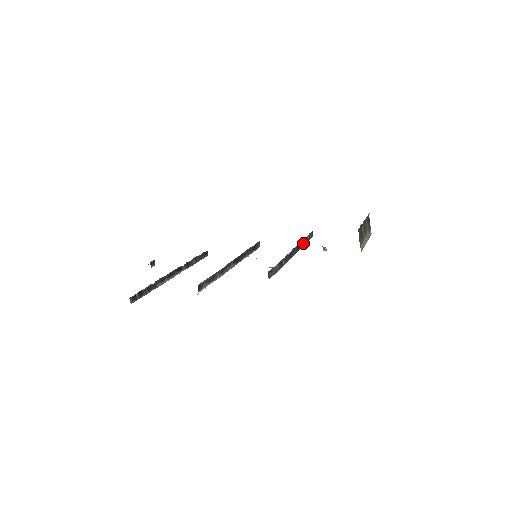
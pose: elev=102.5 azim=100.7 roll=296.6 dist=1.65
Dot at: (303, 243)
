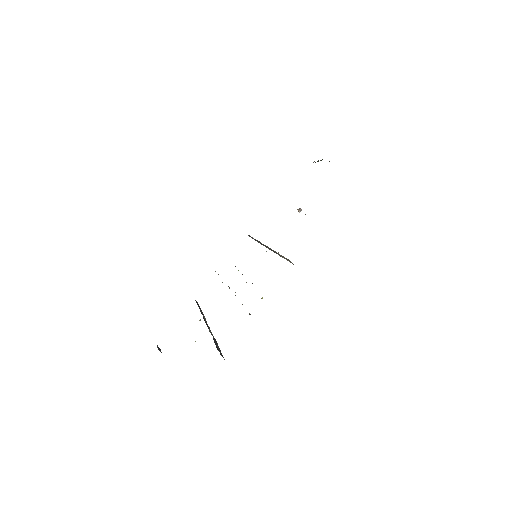
Dot at: occluded
